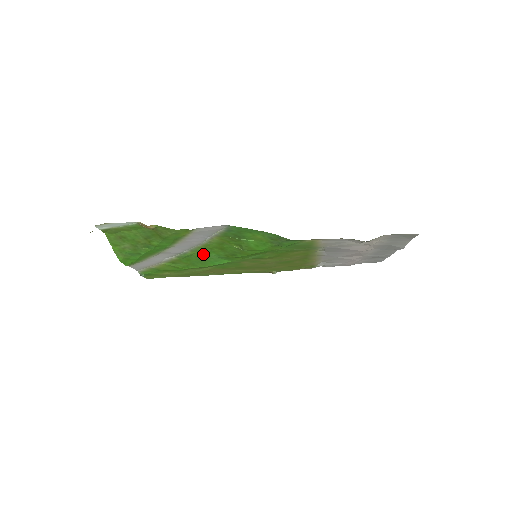
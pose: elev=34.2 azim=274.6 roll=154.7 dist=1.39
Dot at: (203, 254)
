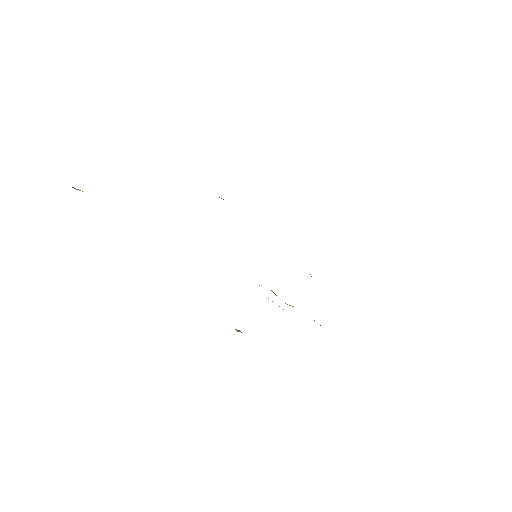
Dot at: occluded
